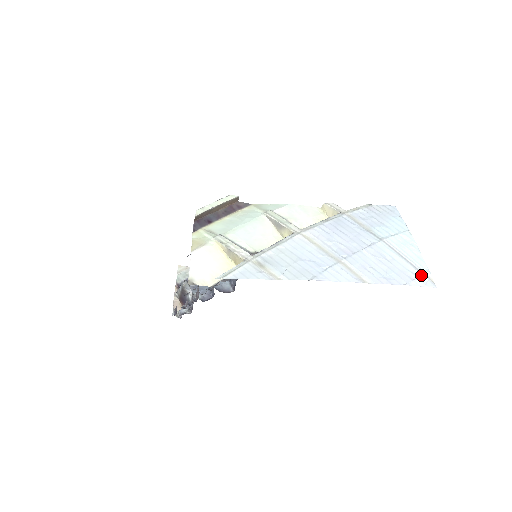
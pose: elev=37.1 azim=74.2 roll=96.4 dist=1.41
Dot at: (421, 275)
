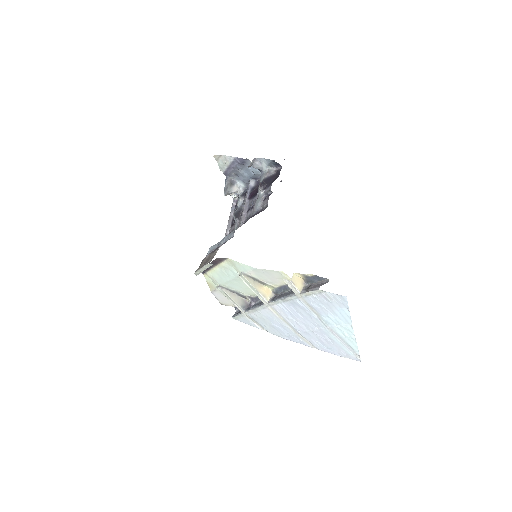
Dot at: (352, 355)
